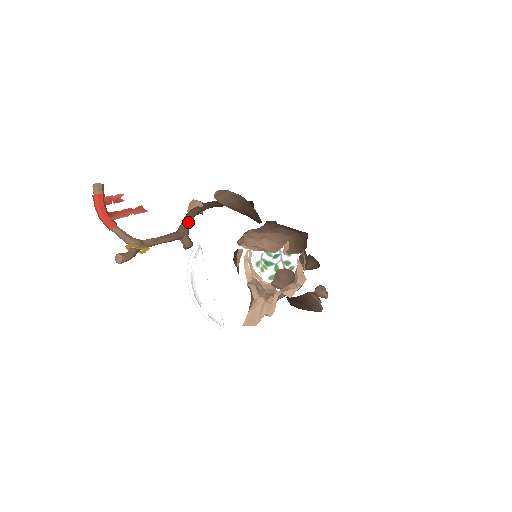
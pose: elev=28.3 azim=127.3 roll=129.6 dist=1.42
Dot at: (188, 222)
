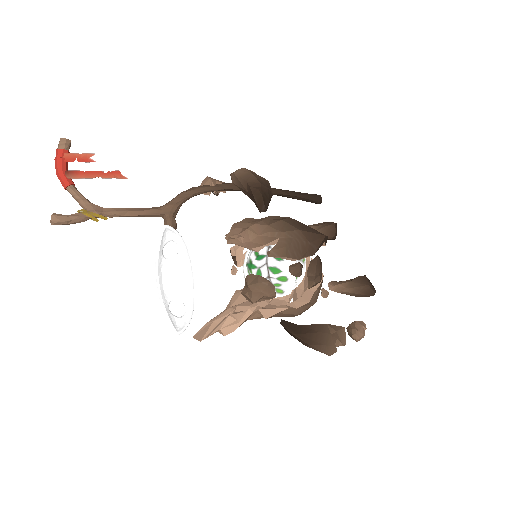
Dot at: (179, 199)
